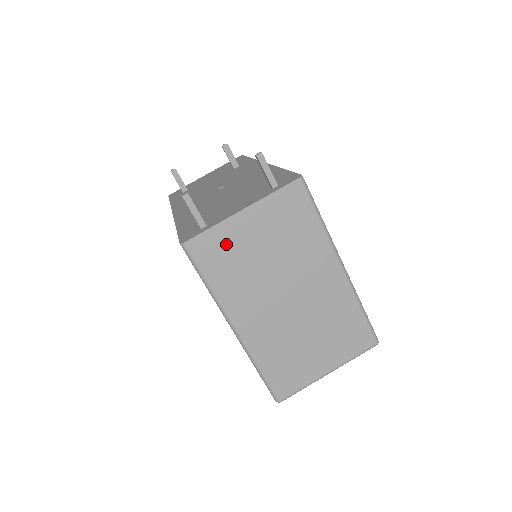
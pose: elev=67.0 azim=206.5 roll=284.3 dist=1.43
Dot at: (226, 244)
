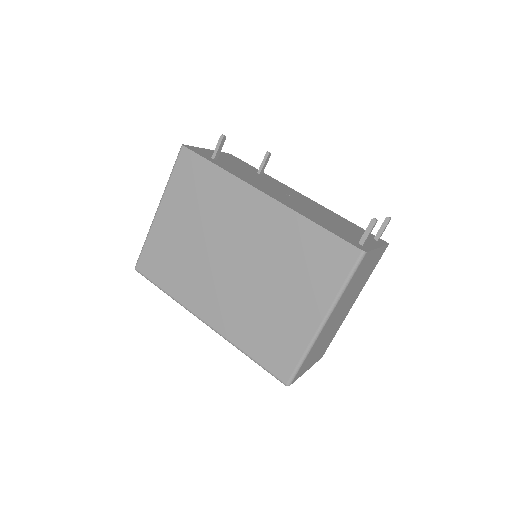
Dot at: (365, 264)
